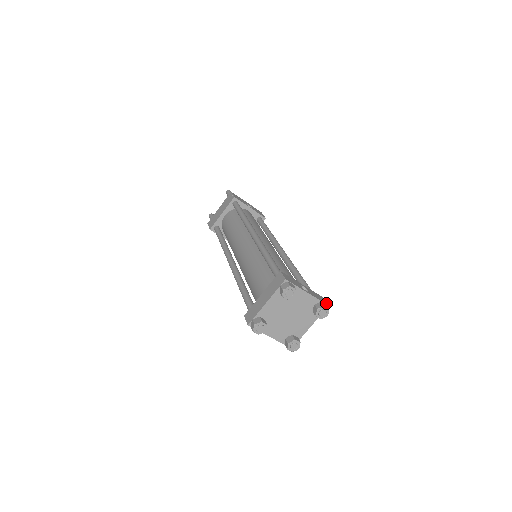
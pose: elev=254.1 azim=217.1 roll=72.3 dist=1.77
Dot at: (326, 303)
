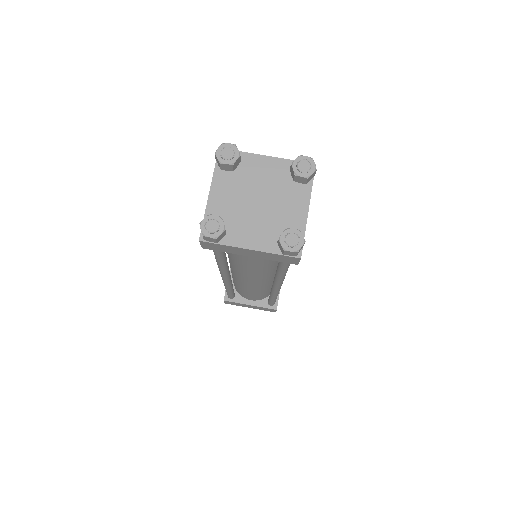
Dot at: occluded
